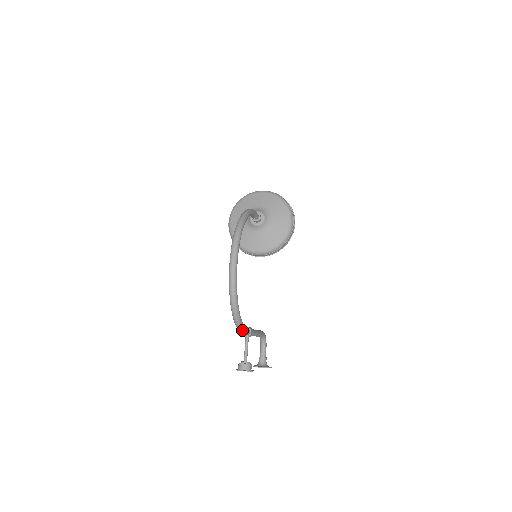
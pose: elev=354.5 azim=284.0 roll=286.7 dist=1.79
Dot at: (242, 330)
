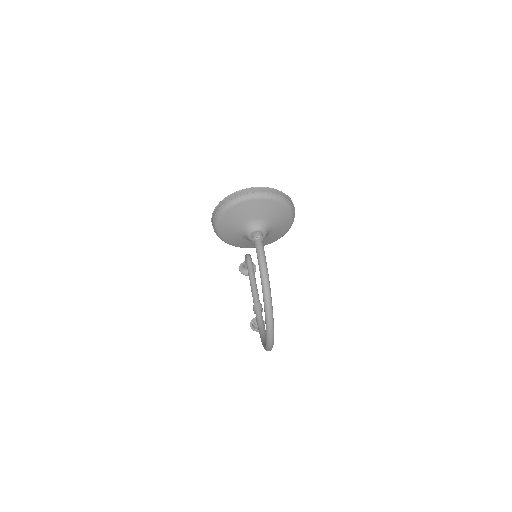
Dot at: occluded
